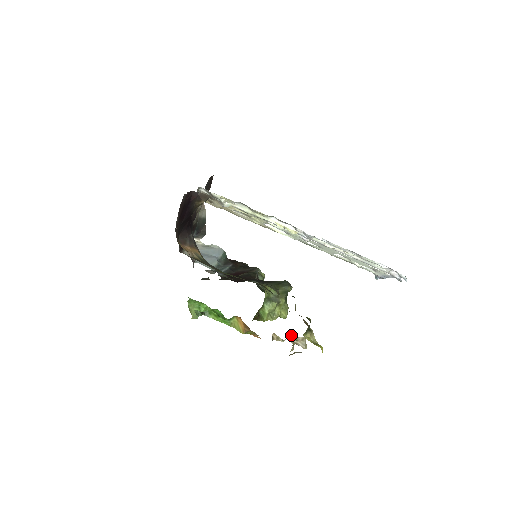
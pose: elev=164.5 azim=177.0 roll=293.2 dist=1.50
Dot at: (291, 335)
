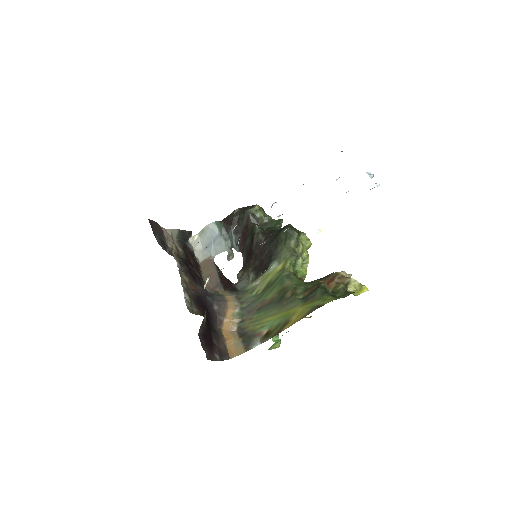
Dot at: occluded
